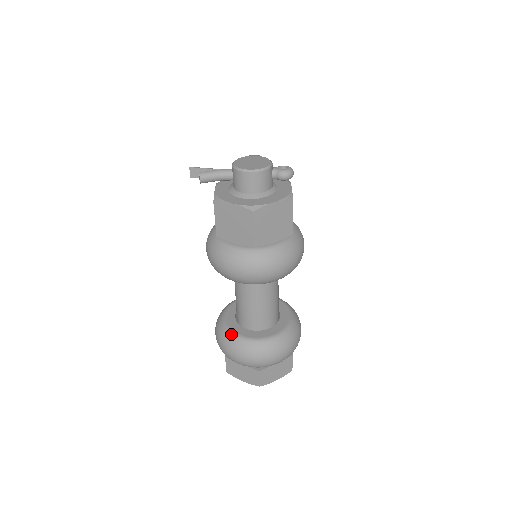
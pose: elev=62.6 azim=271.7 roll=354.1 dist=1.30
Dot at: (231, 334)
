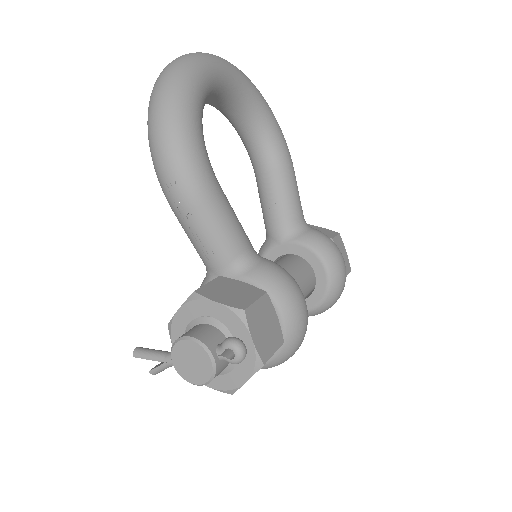
Dot at: occluded
